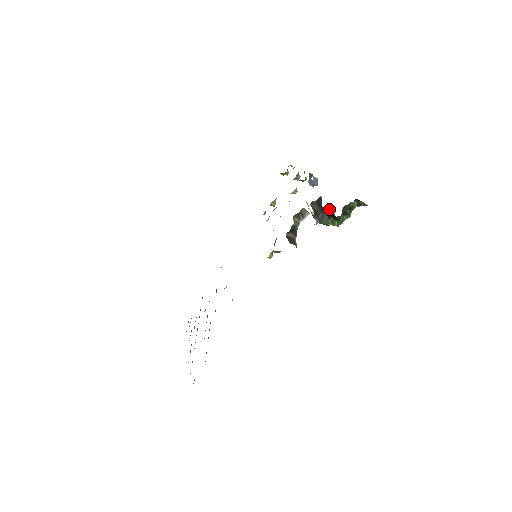
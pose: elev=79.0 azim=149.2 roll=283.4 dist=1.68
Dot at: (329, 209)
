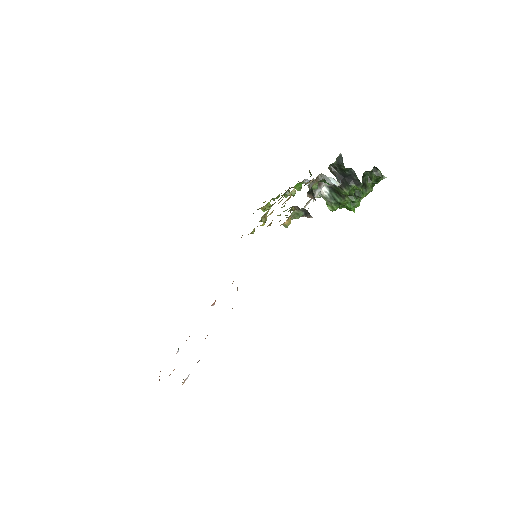
Dot at: (350, 171)
